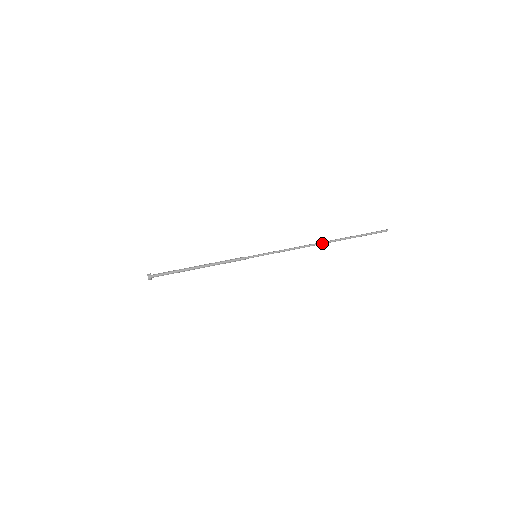
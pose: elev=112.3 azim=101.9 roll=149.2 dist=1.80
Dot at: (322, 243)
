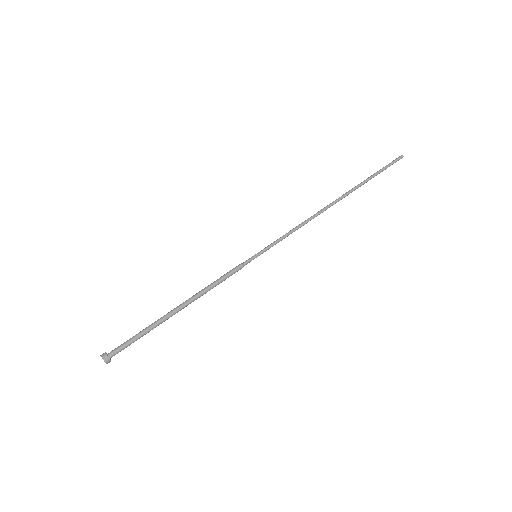
Dot at: (334, 202)
